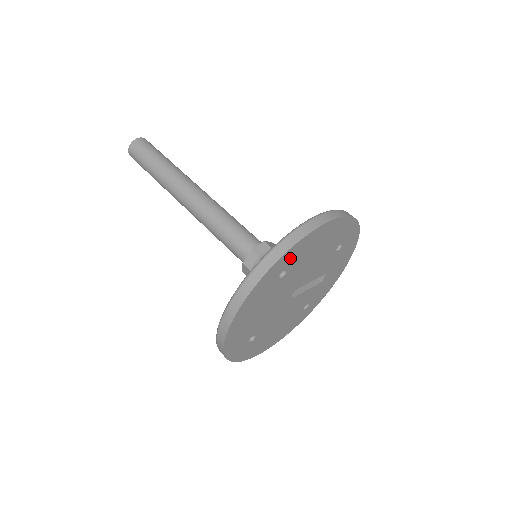
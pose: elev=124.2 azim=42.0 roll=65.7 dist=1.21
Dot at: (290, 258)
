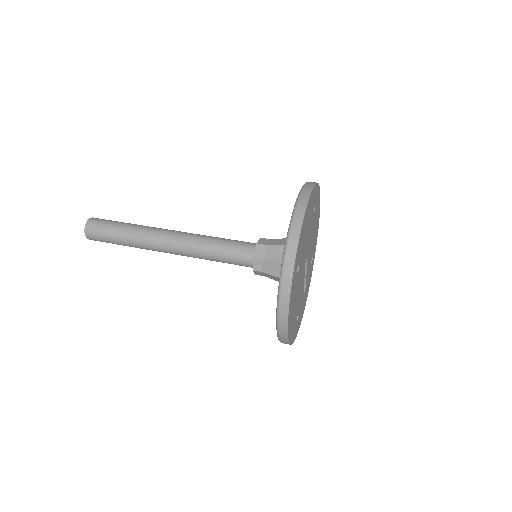
Dot at: (317, 199)
